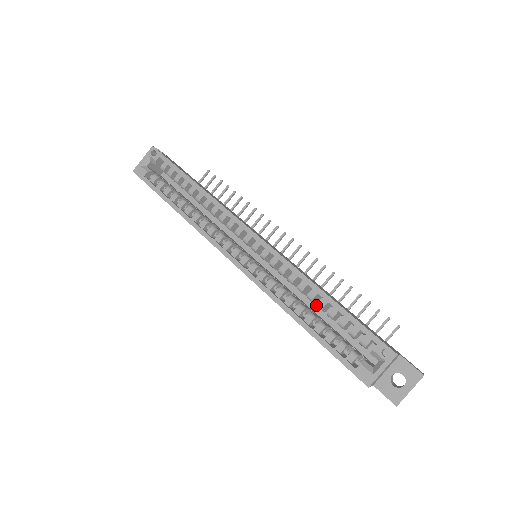
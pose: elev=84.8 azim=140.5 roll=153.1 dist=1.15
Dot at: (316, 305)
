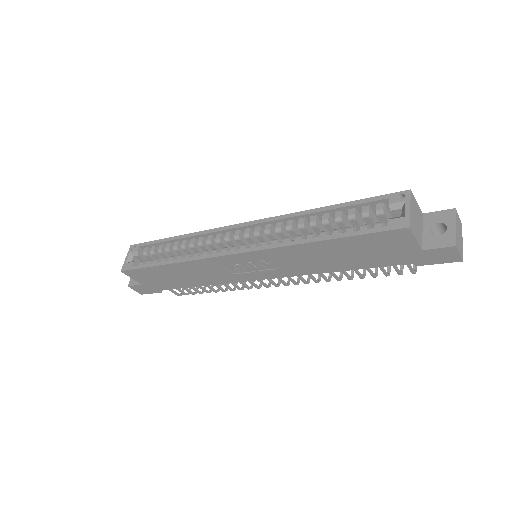
Dot at: occluded
